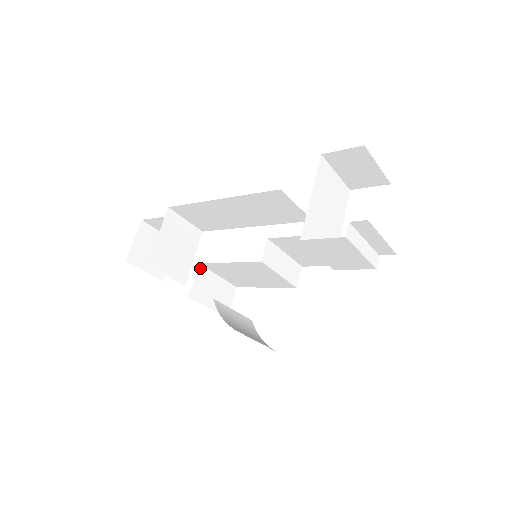
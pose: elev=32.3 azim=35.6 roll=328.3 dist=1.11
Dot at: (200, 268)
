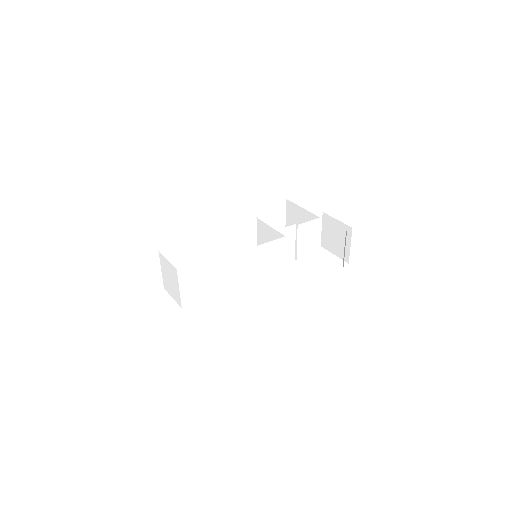
Dot at: (238, 255)
